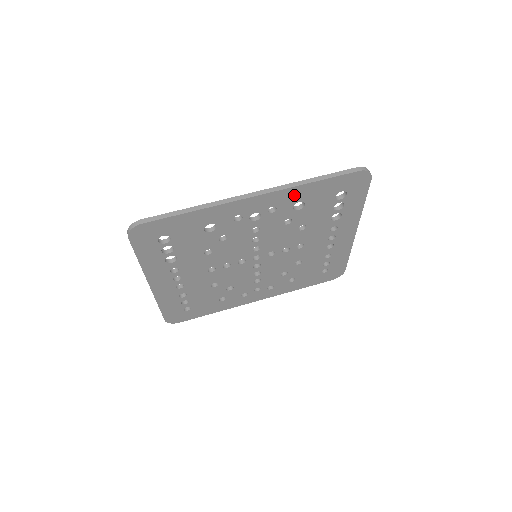
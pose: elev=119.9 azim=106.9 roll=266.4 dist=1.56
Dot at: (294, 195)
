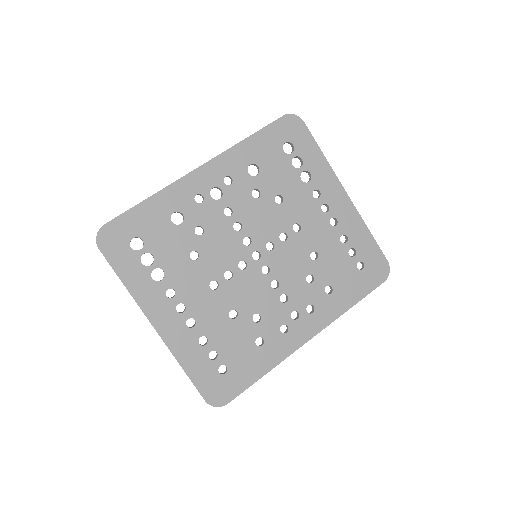
Dot at: (239, 158)
